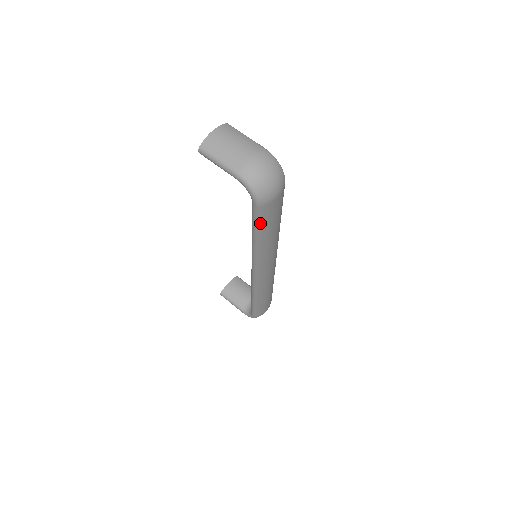
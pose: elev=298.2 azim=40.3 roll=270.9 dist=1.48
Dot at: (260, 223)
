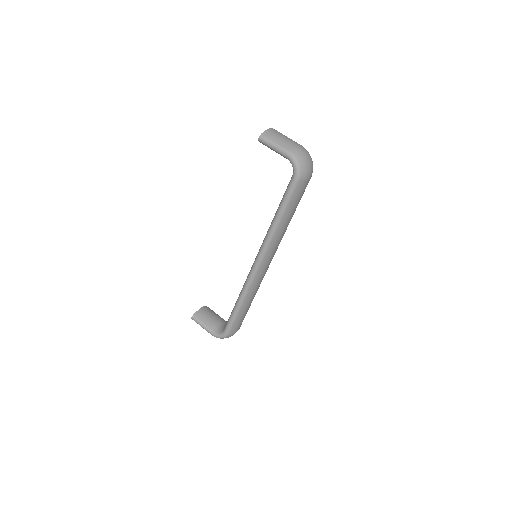
Dot at: (290, 200)
